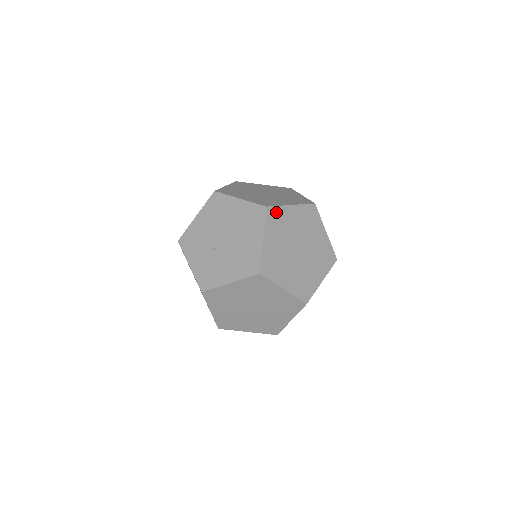
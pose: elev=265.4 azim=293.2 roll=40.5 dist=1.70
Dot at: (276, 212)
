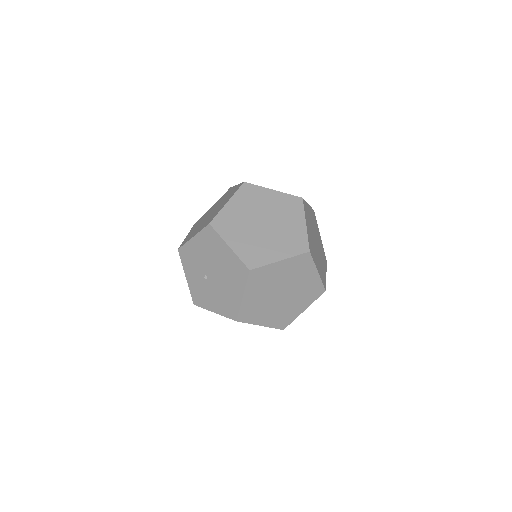
Dot at: (261, 271)
